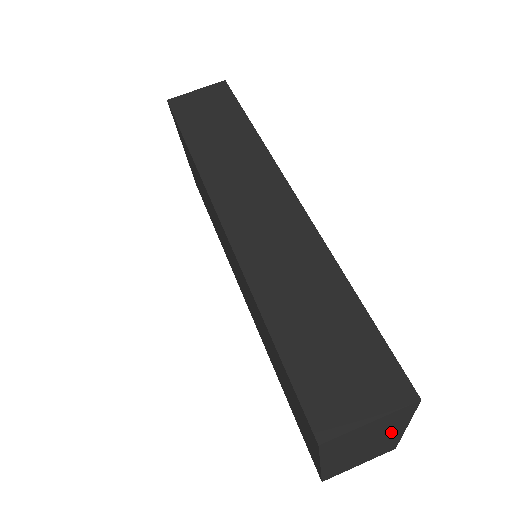
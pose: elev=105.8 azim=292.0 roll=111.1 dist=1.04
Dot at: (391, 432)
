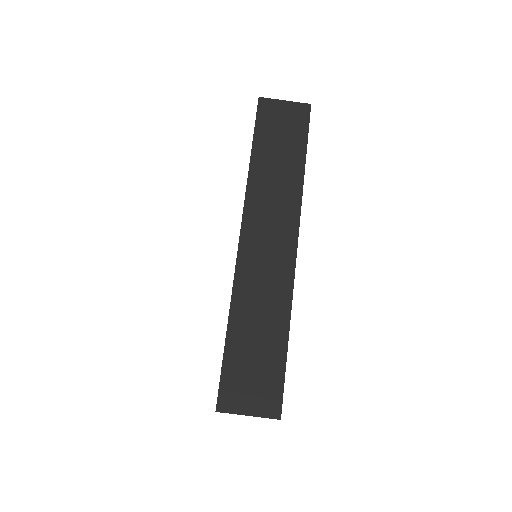
Dot at: occluded
